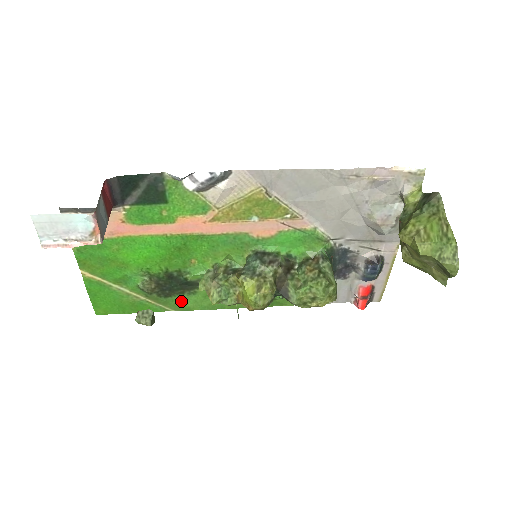
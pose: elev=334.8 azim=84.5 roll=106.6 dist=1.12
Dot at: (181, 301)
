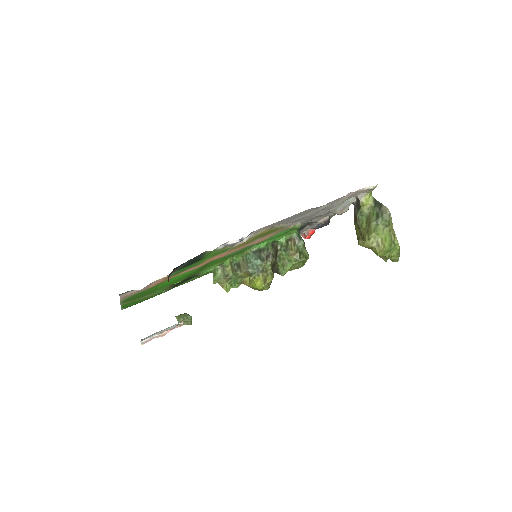
Dot at: (187, 281)
